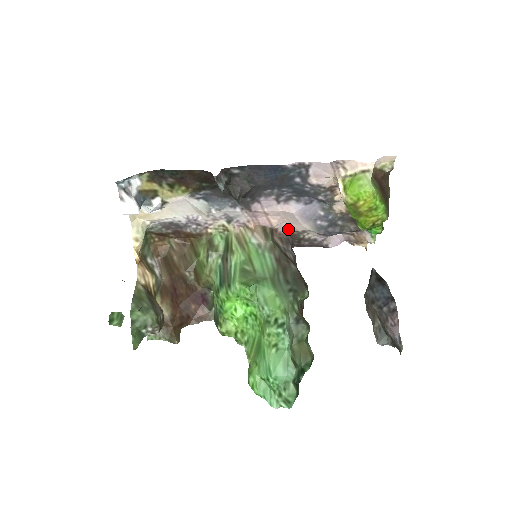
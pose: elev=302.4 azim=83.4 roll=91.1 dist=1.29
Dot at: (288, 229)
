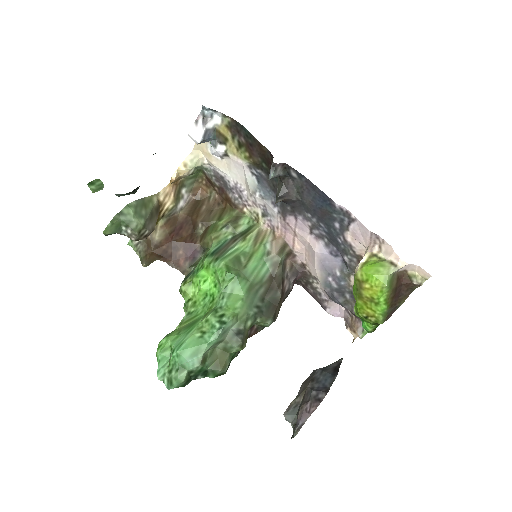
Dot at: (304, 264)
